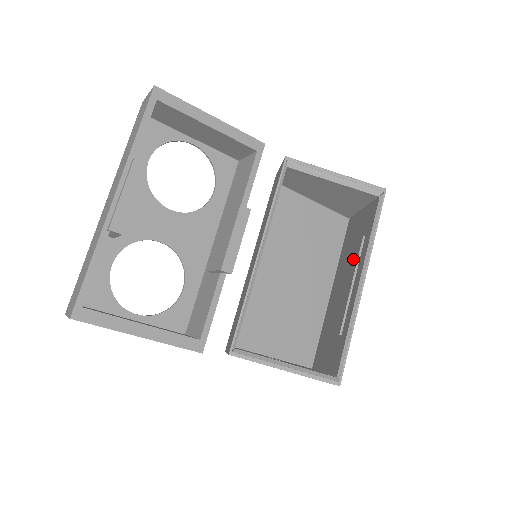
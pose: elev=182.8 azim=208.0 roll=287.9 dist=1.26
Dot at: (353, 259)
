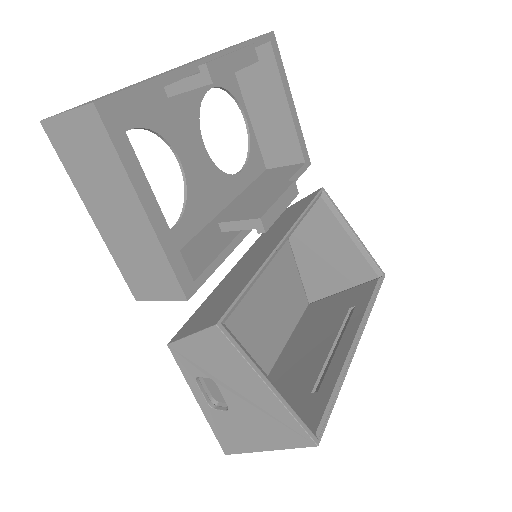
Dot at: (330, 327)
